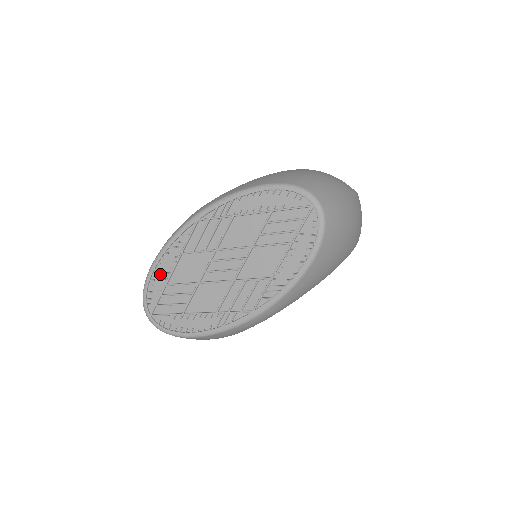
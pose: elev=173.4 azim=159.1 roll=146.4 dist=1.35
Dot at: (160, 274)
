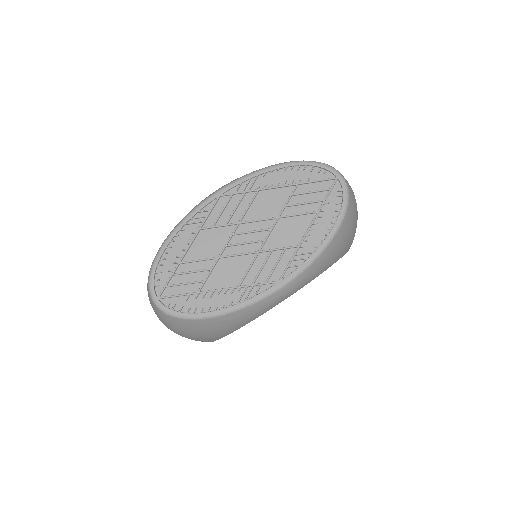
Dot at: (172, 252)
